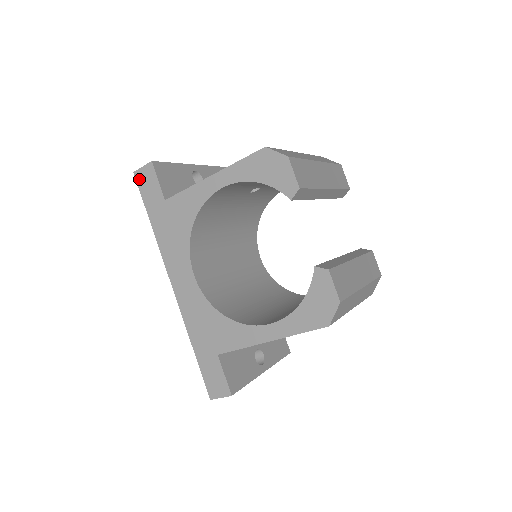
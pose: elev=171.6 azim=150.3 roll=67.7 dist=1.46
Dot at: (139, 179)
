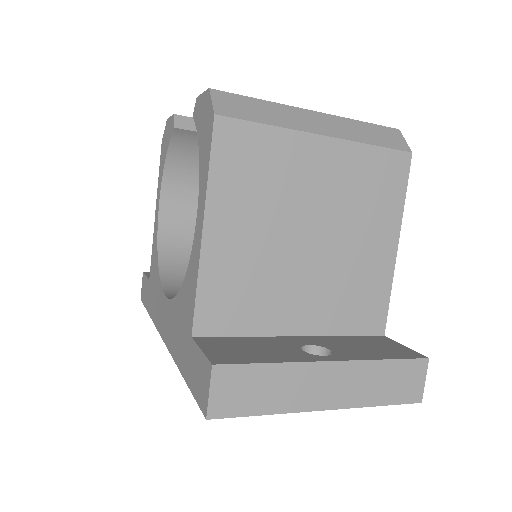
Dot at: (142, 297)
